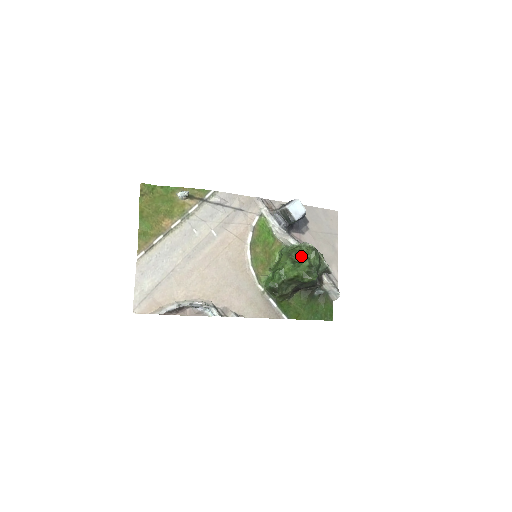
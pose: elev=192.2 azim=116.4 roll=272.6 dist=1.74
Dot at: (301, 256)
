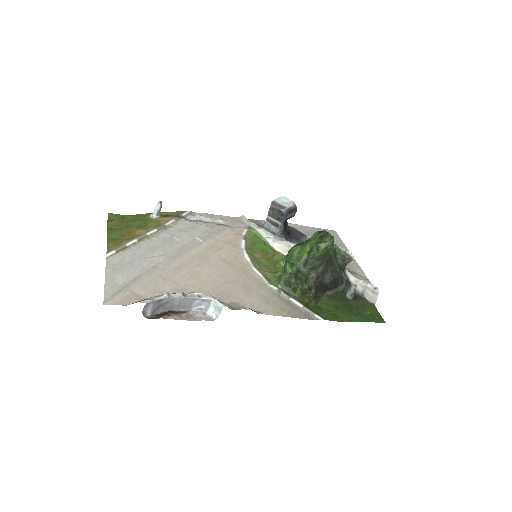
Dot at: occluded
